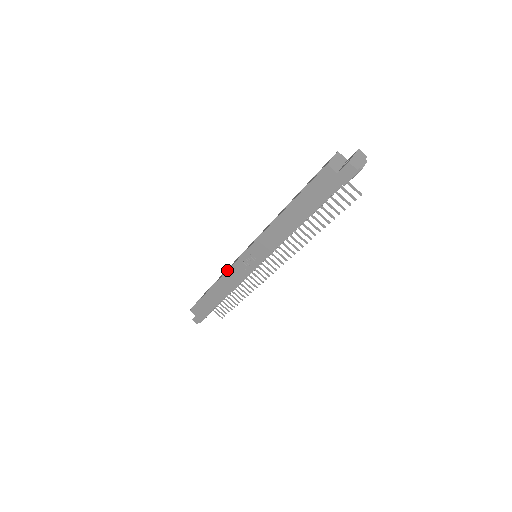
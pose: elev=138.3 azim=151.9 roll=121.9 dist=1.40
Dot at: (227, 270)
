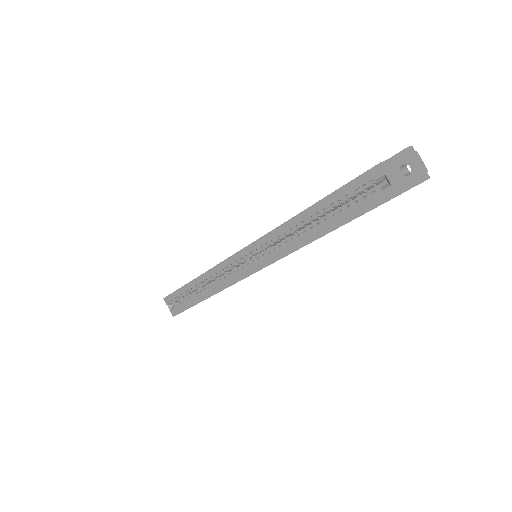
Dot at: occluded
